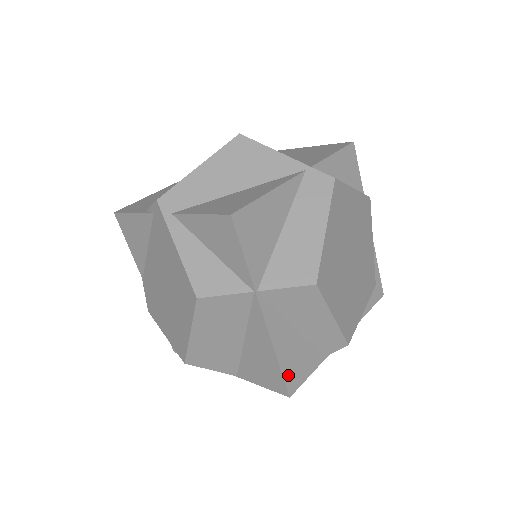
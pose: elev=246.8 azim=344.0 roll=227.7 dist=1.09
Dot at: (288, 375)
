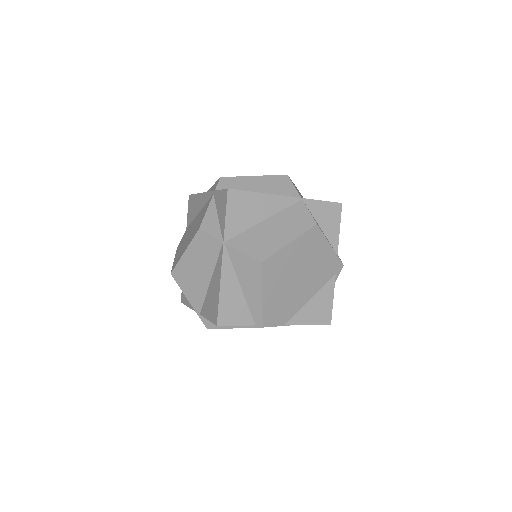
Dot at: occluded
